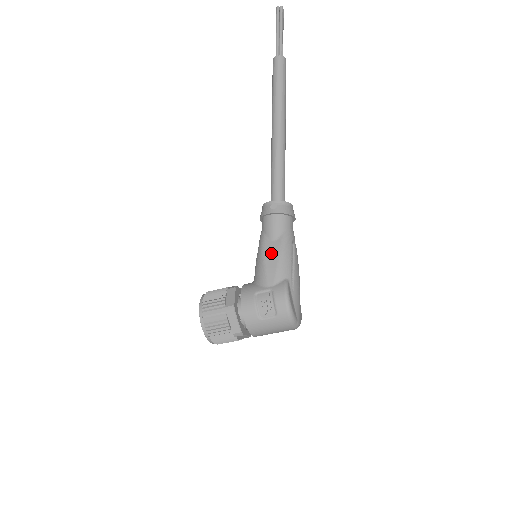
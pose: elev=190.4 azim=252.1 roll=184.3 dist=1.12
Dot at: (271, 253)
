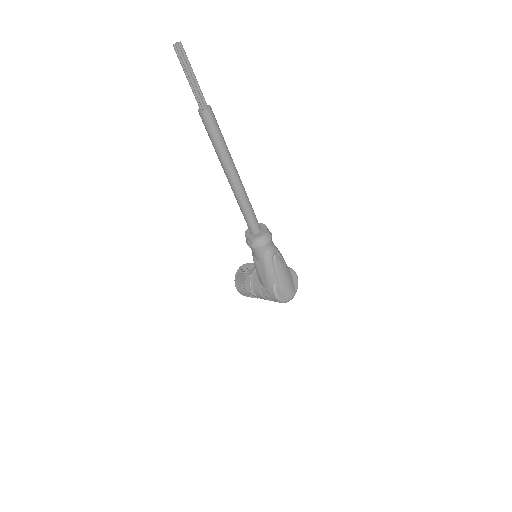
Dot at: (260, 269)
